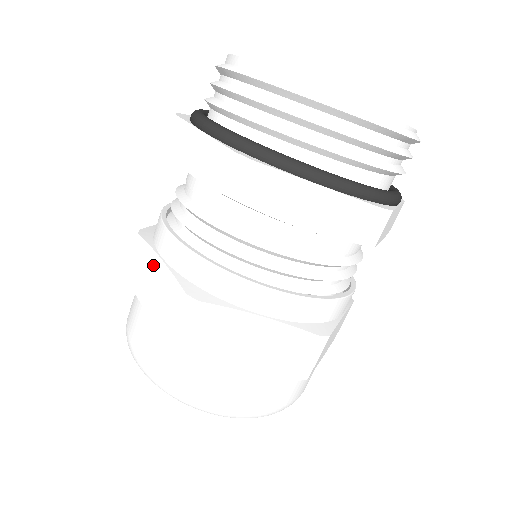
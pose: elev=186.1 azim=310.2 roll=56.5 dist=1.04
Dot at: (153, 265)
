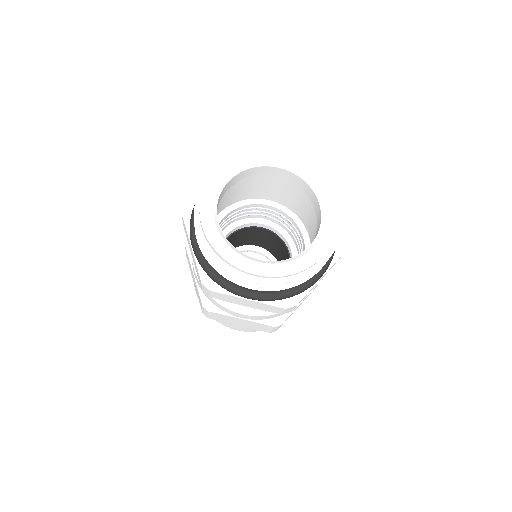
Dot at: (192, 272)
